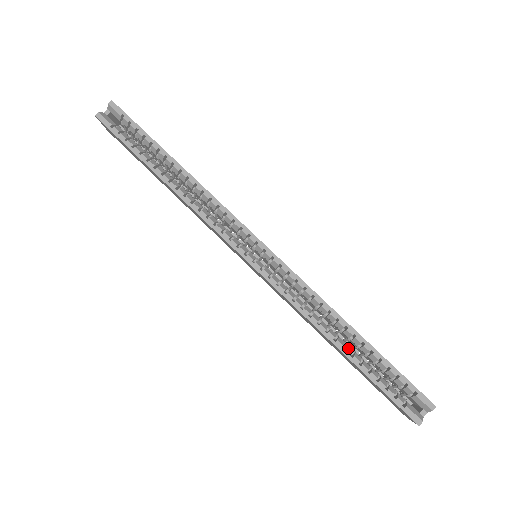
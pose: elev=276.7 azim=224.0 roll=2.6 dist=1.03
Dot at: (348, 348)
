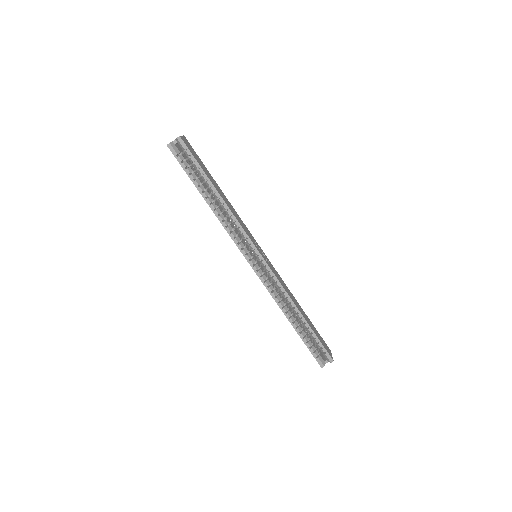
Dot at: (296, 323)
